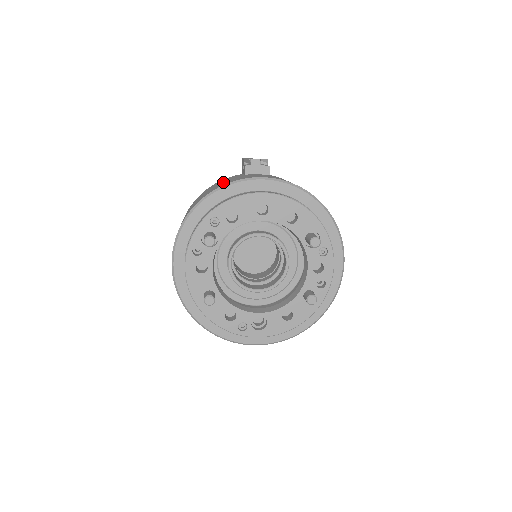
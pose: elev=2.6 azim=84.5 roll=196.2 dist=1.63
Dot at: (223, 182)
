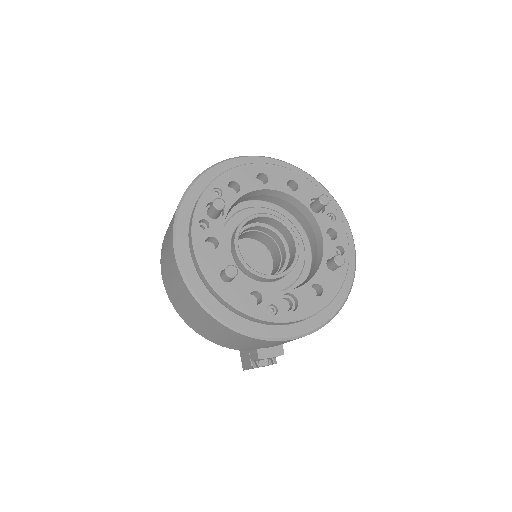
Dot at: occluded
